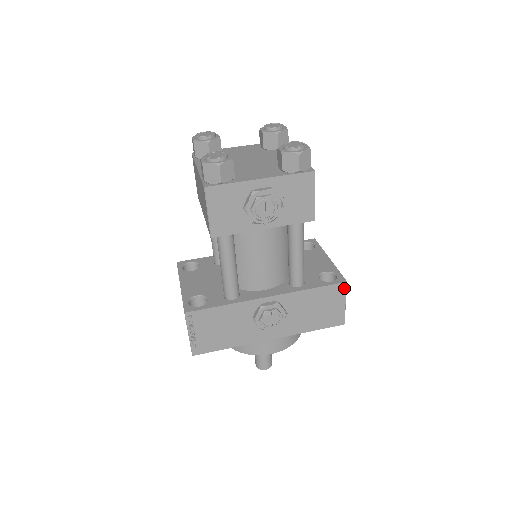
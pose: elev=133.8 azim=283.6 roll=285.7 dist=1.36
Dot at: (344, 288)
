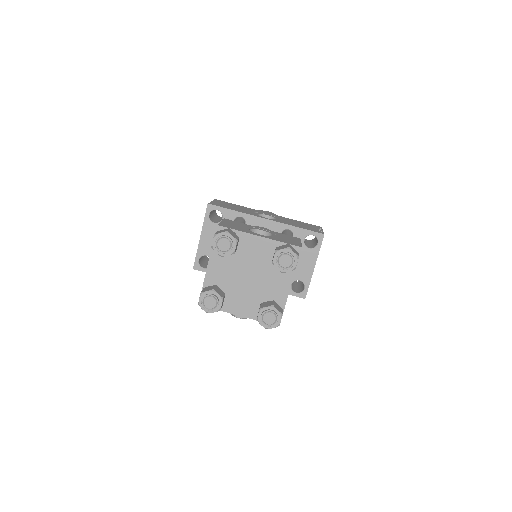
Dot at: occluded
